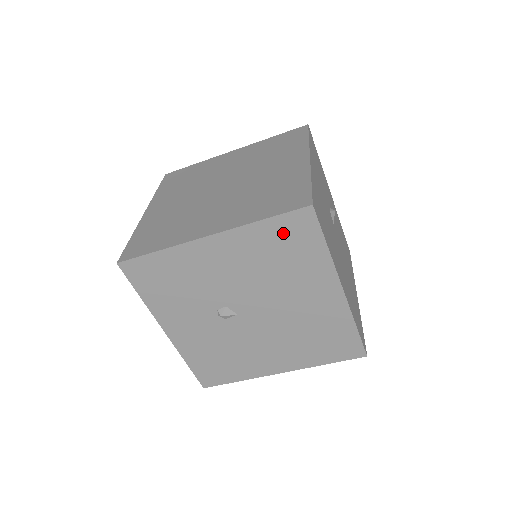
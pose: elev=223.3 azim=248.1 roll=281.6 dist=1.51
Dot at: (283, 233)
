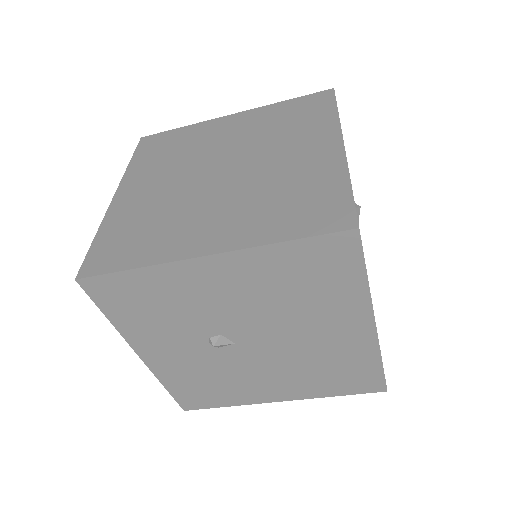
Dot at: (311, 259)
